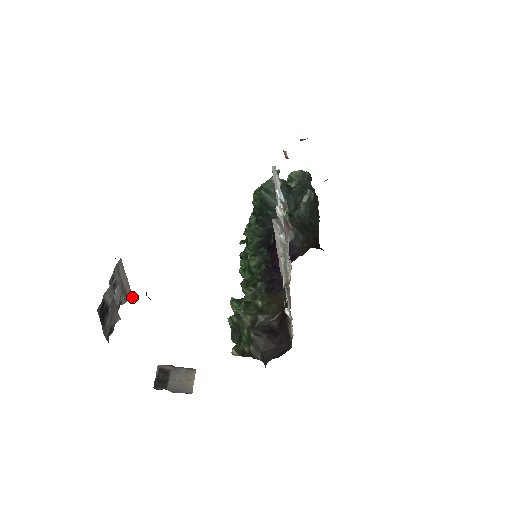
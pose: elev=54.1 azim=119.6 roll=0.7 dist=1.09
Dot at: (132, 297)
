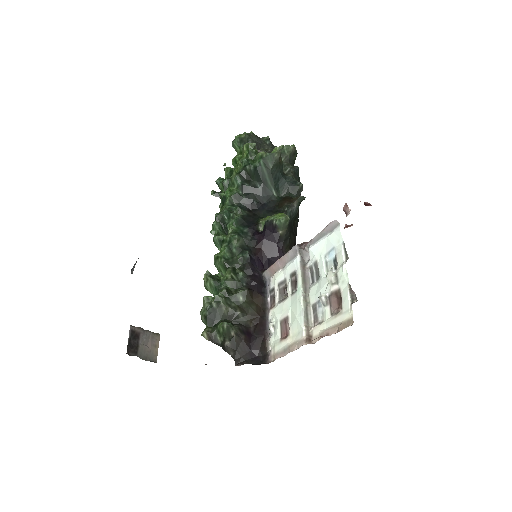
Dot at: occluded
